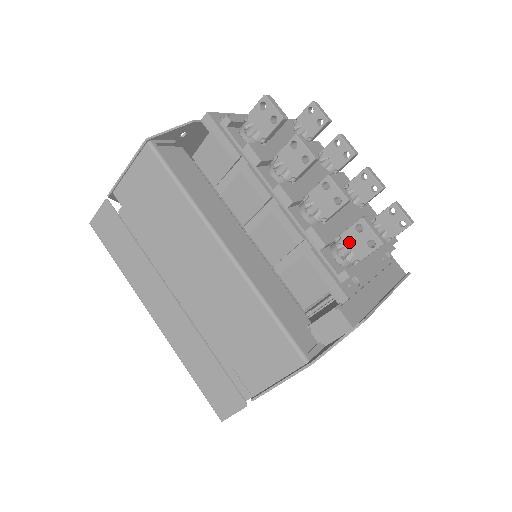
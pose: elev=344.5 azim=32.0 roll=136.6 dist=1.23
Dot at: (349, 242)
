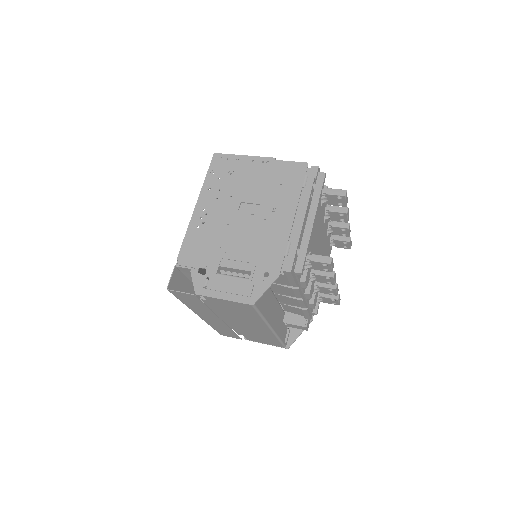
Dot at: (324, 299)
